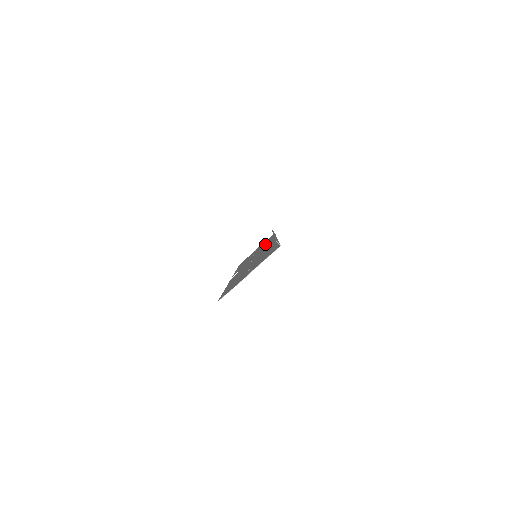
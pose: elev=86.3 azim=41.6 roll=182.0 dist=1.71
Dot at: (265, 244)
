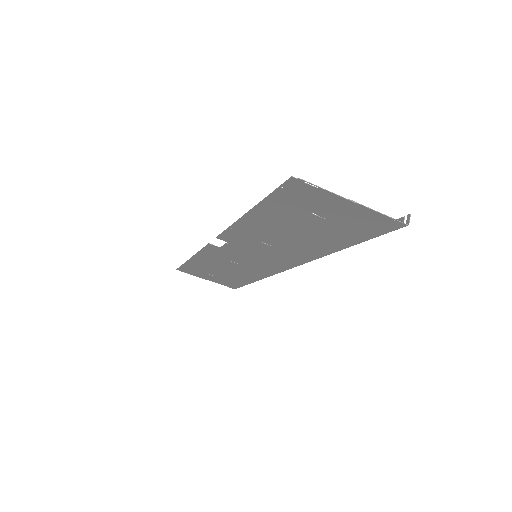
Dot at: (246, 272)
